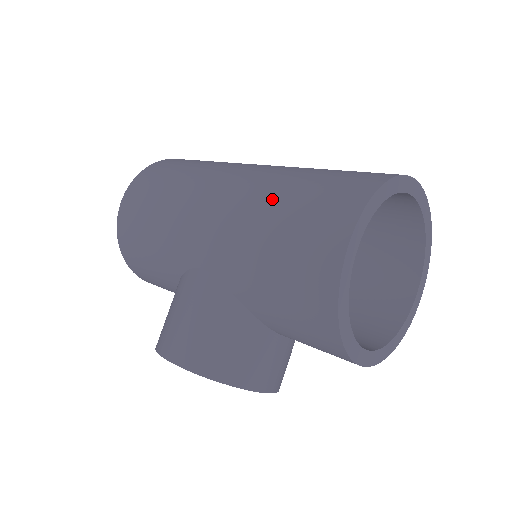
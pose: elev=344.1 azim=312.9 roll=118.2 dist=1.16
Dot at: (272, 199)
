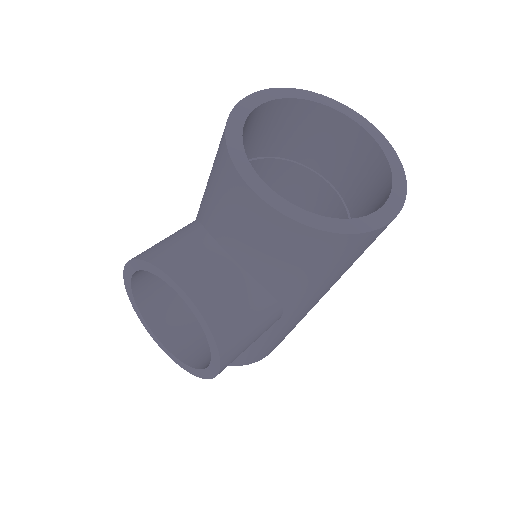
Dot at: occluded
